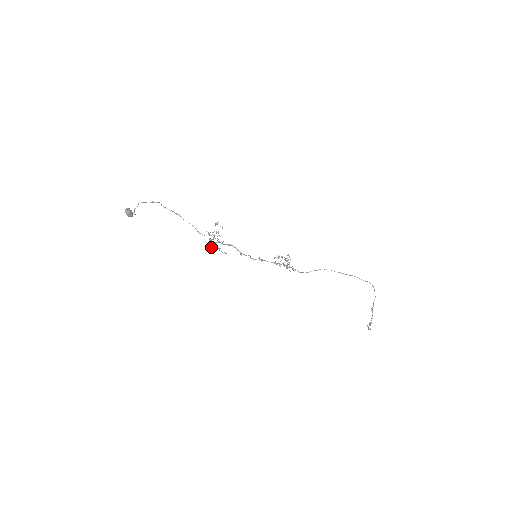
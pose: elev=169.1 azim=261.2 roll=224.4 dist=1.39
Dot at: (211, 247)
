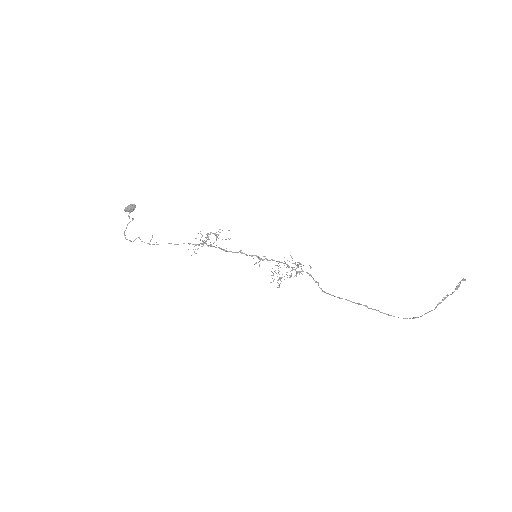
Dot at: occluded
